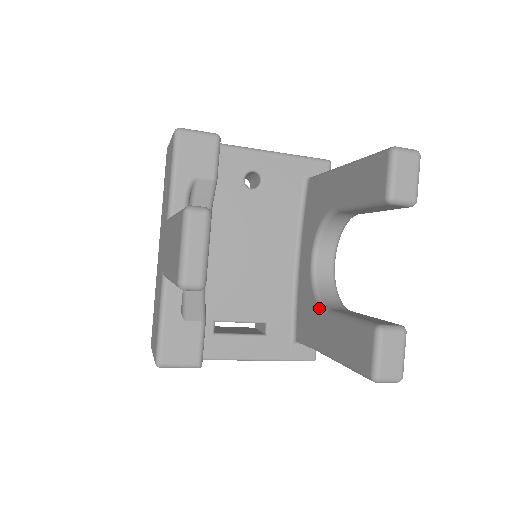
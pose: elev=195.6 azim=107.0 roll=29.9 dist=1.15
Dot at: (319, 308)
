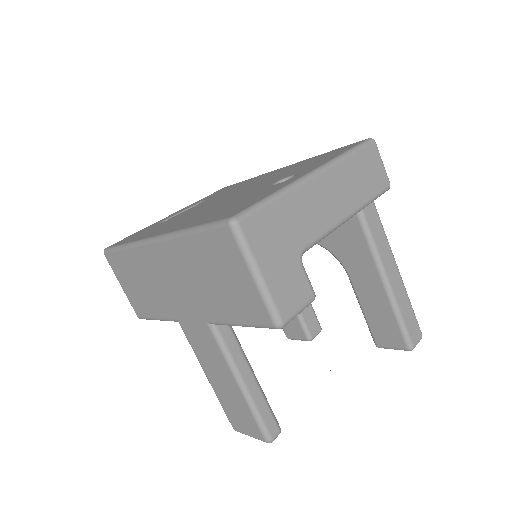
Dot at: occluded
